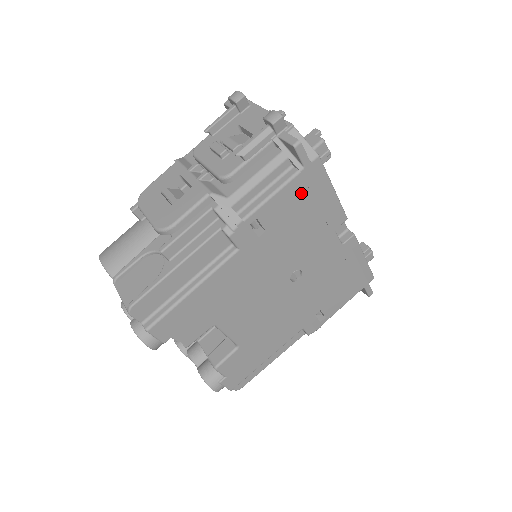
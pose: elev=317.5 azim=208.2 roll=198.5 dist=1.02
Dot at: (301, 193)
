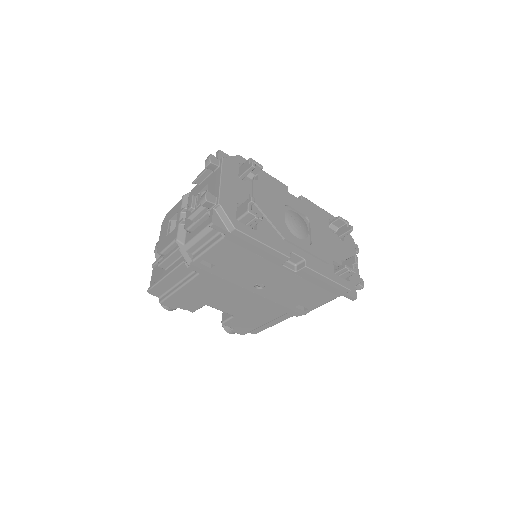
Dot at: (232, 247)
